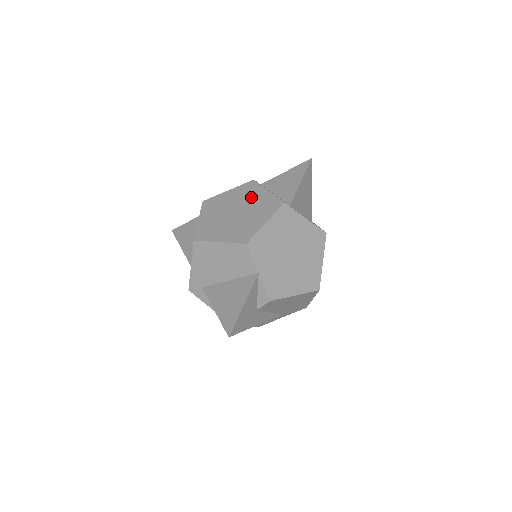
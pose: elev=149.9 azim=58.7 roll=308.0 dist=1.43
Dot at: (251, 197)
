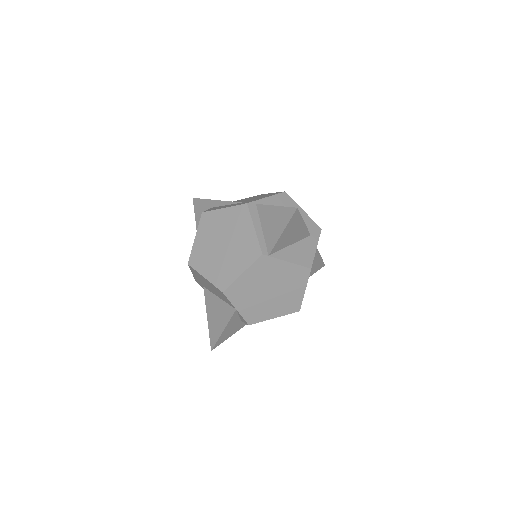
Dot at: (239, 230)
